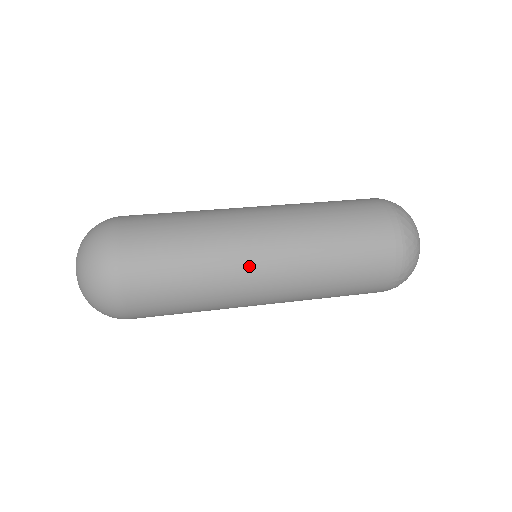
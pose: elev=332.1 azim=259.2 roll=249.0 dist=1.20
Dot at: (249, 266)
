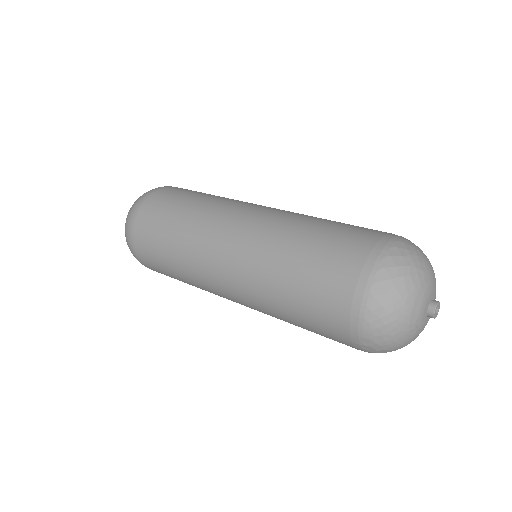
Dot at: (210, 262)
